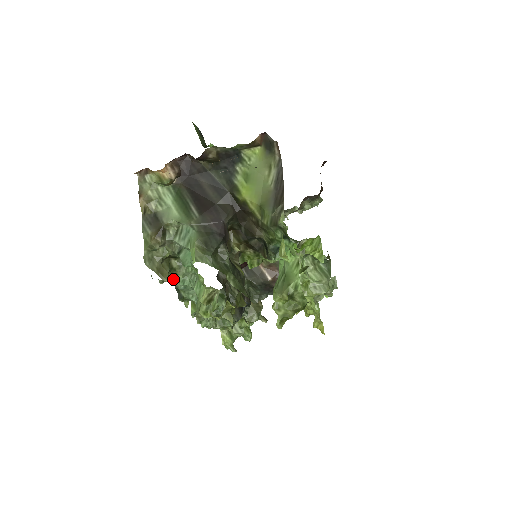
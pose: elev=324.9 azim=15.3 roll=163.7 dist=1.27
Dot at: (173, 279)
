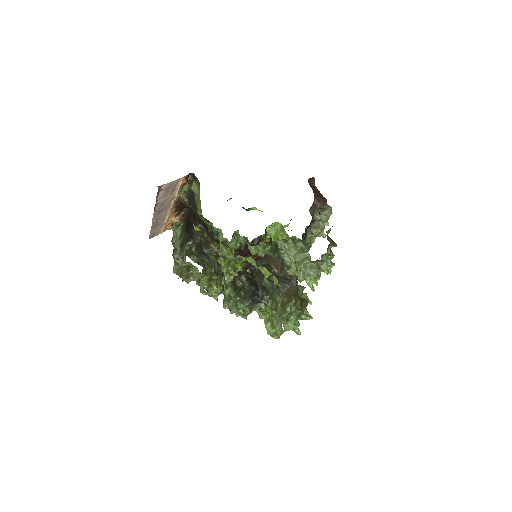
Dot at: occluded
